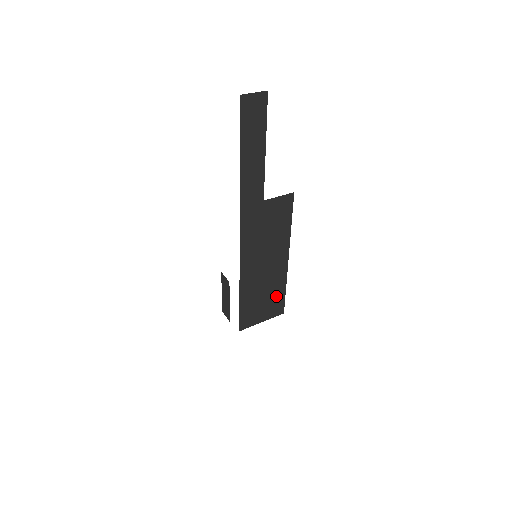
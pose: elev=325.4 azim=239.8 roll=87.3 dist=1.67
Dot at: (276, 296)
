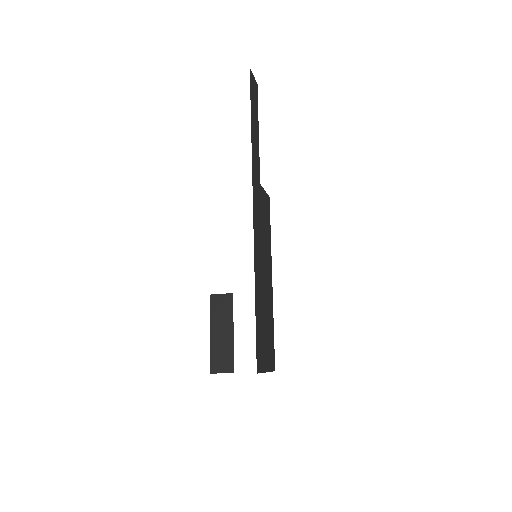
Dot at: (270, 333)
